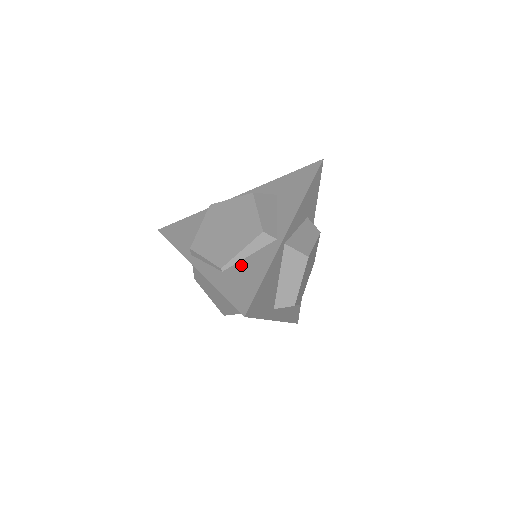
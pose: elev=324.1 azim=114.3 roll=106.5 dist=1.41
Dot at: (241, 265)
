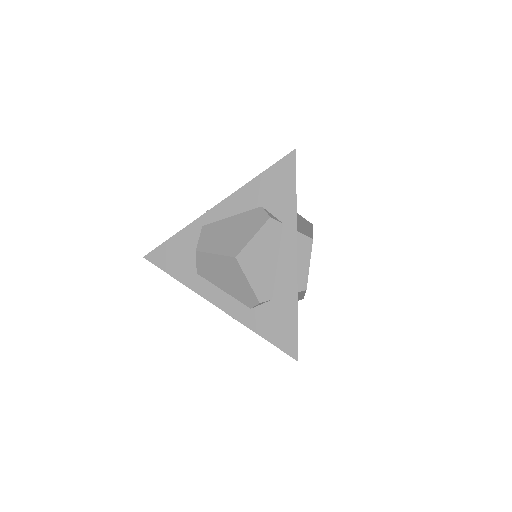
Dot at: occluded
